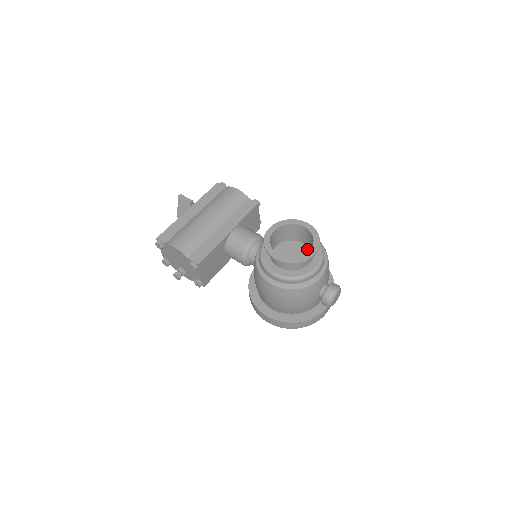
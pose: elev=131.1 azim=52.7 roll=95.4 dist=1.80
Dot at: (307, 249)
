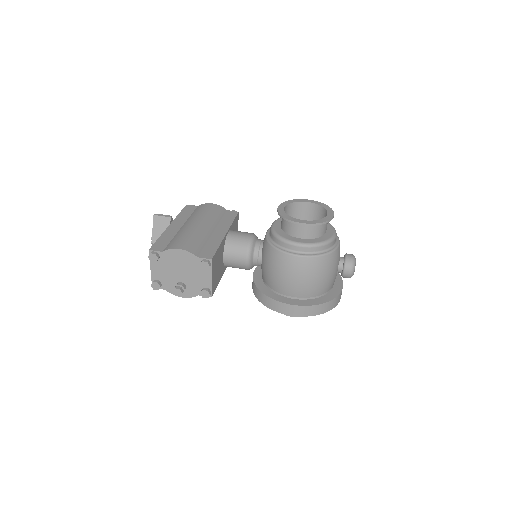
Dot at: occluded
